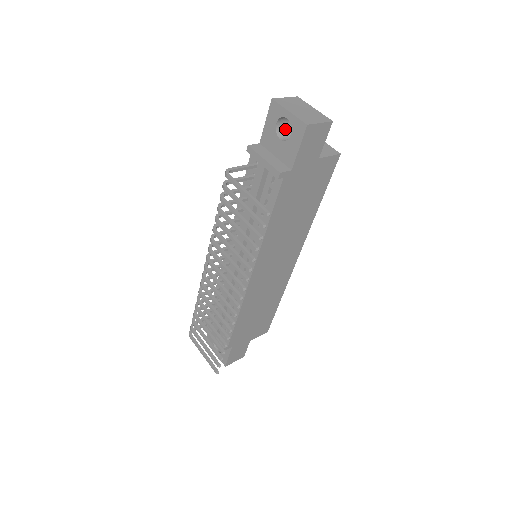
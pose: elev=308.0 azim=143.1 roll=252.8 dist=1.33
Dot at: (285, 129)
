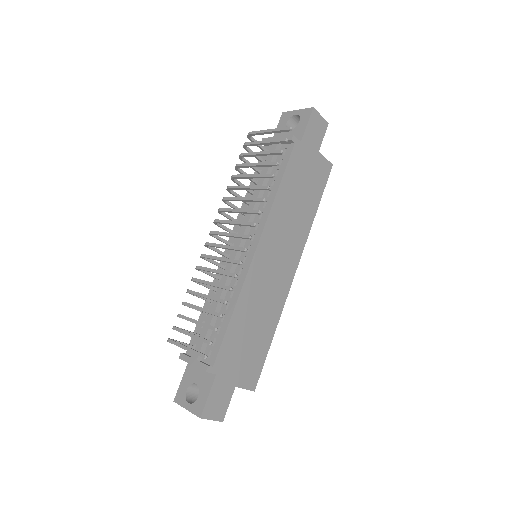
Dot at: occluded
